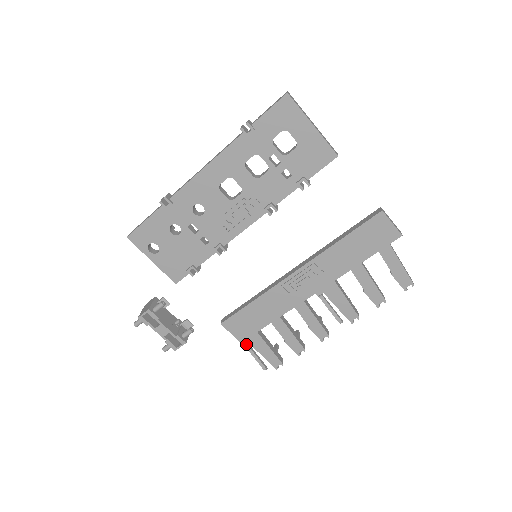
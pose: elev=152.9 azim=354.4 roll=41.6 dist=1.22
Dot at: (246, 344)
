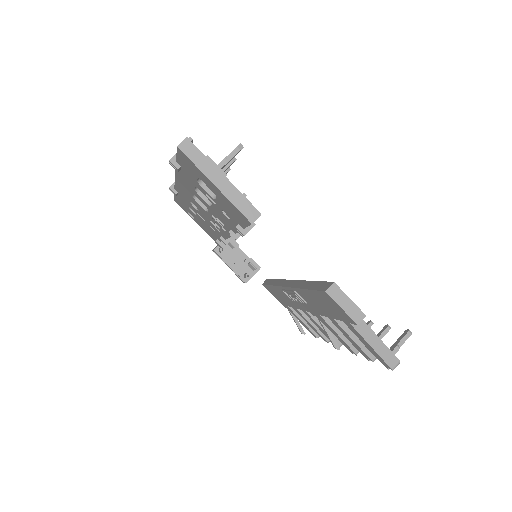
Dot at: occluded
